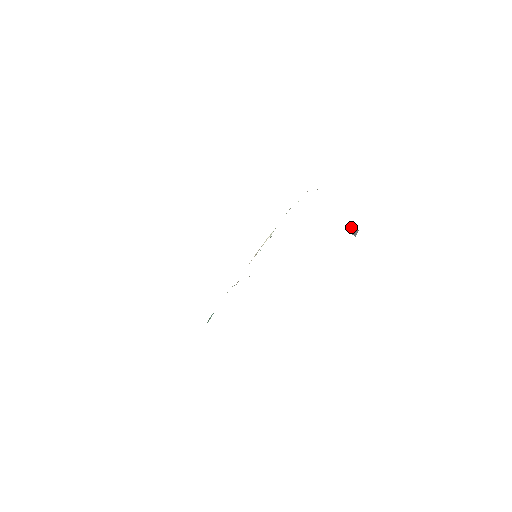
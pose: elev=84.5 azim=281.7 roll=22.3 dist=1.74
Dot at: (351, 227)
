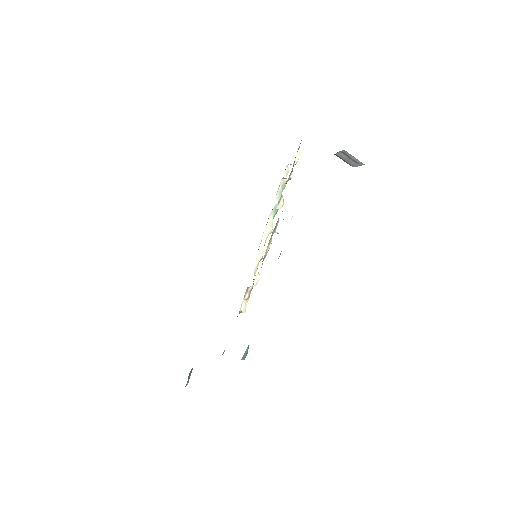
Dot at: (339, 156)
